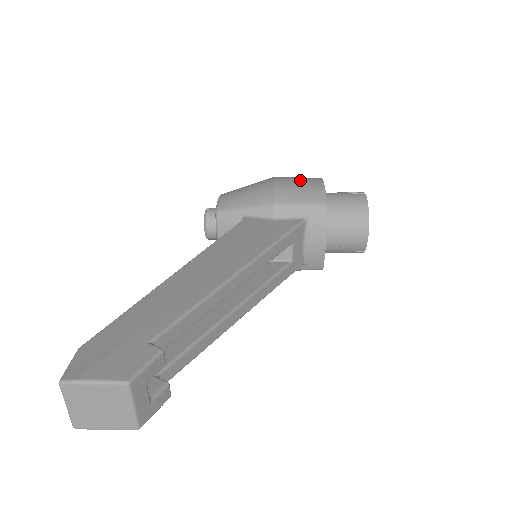
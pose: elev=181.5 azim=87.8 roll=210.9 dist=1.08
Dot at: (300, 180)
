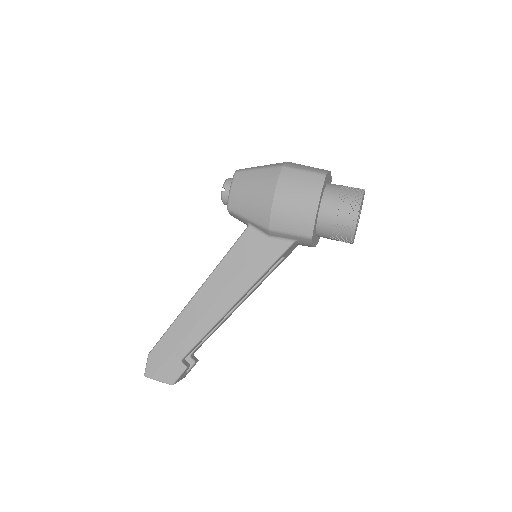
Dot at: (297, 199)
